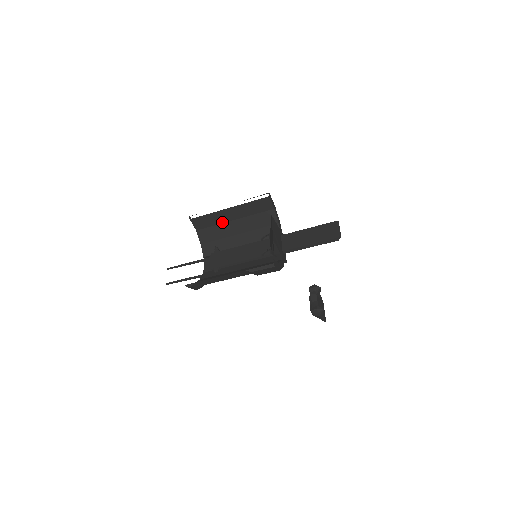
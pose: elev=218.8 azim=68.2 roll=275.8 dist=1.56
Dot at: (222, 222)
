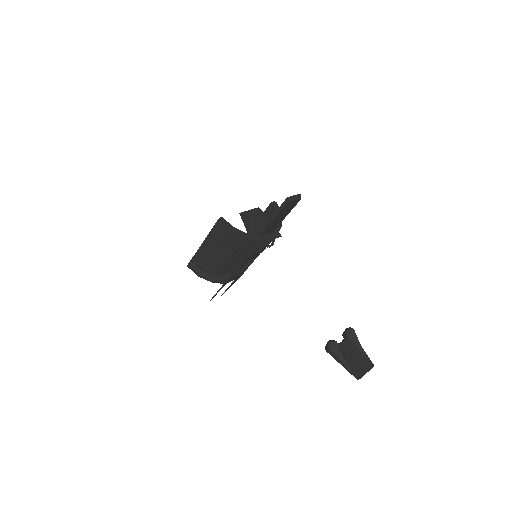
Dot at: occluded
